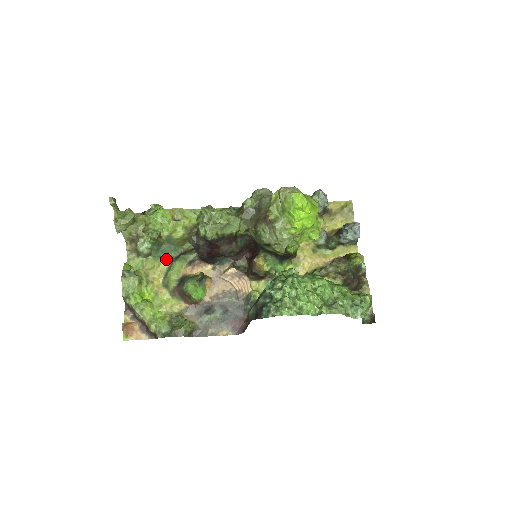
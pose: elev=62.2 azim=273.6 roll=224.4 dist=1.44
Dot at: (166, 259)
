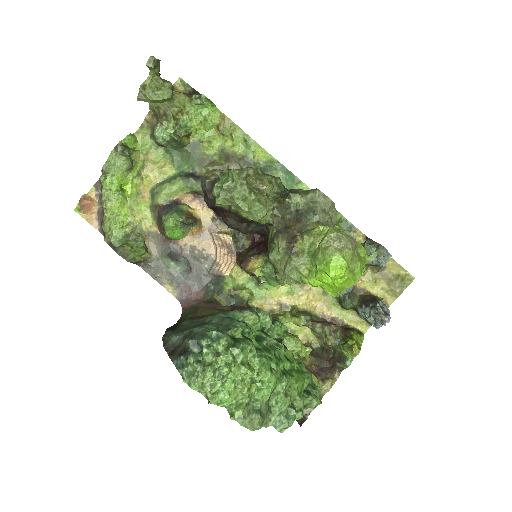
Dot at: (176, 165)
